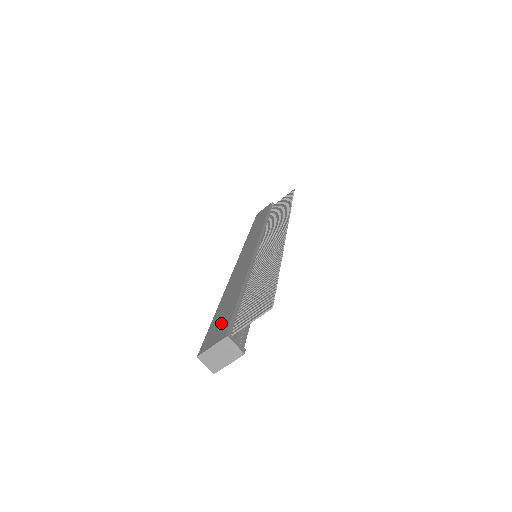
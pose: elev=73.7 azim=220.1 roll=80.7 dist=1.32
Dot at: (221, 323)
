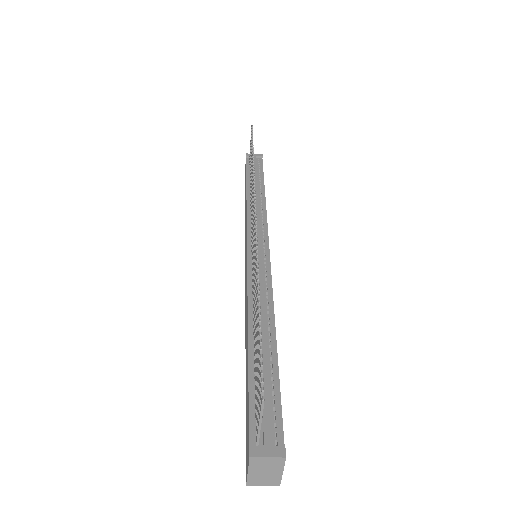
Dot at: (247, 418)
